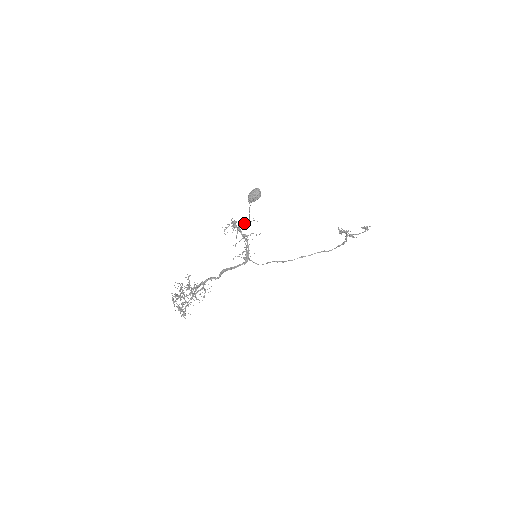
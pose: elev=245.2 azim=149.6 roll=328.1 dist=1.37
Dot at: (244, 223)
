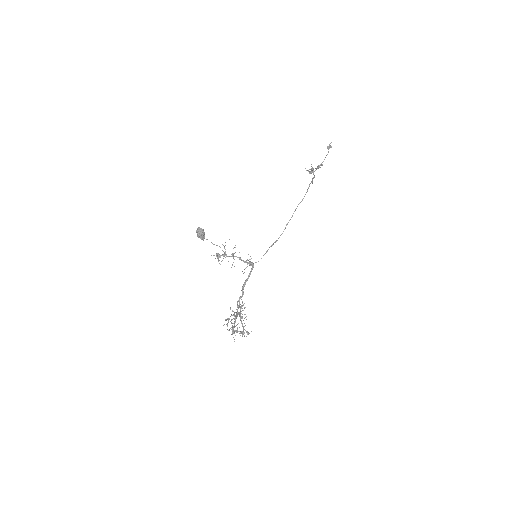
Dot at: occluded
